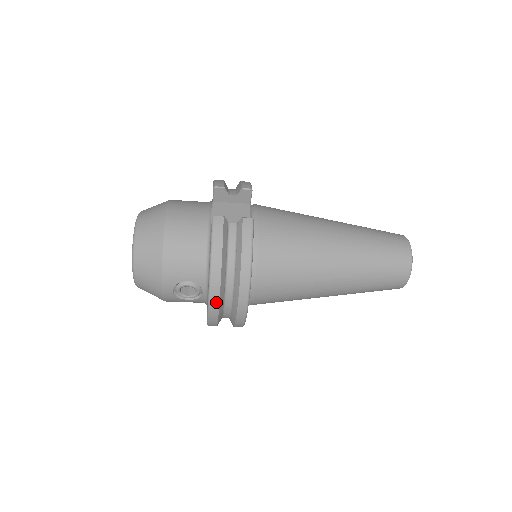
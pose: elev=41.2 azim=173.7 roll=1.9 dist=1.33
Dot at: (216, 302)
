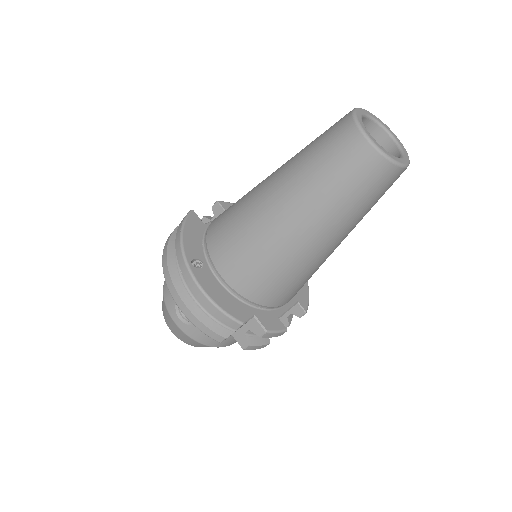
Dot at: (175, 292)
